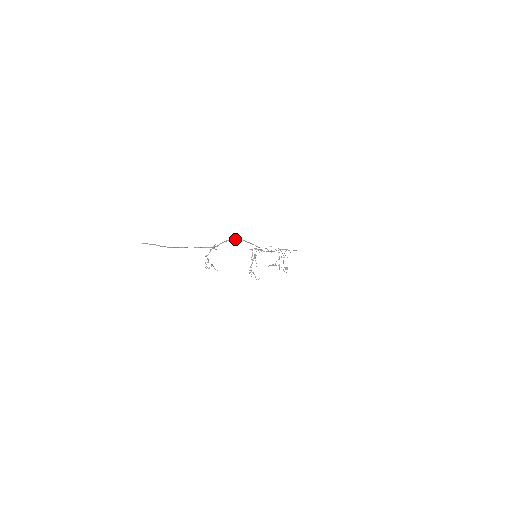
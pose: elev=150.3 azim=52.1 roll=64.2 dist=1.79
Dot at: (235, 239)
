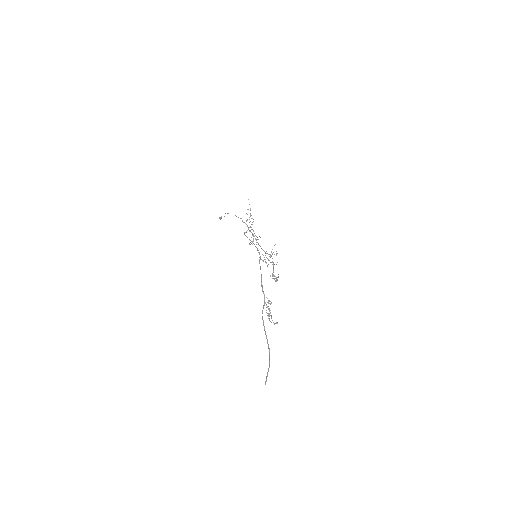
Dot at: occluded
